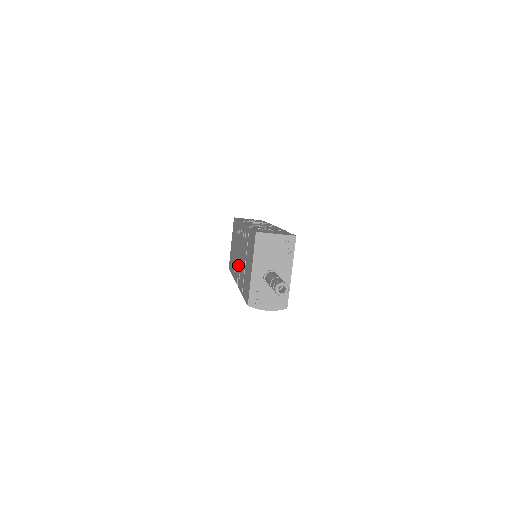
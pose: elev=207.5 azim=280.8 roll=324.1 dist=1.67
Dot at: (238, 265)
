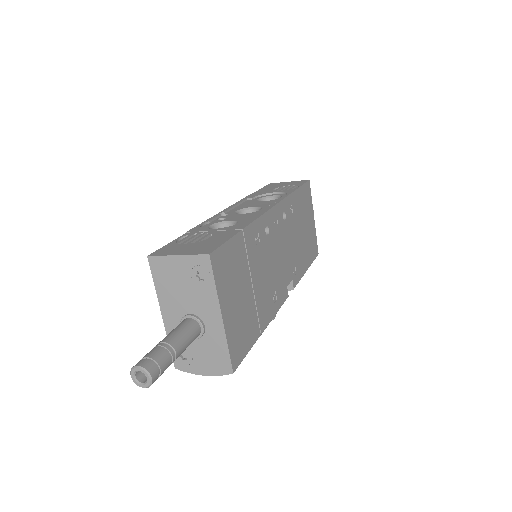
Dot at: occluded
